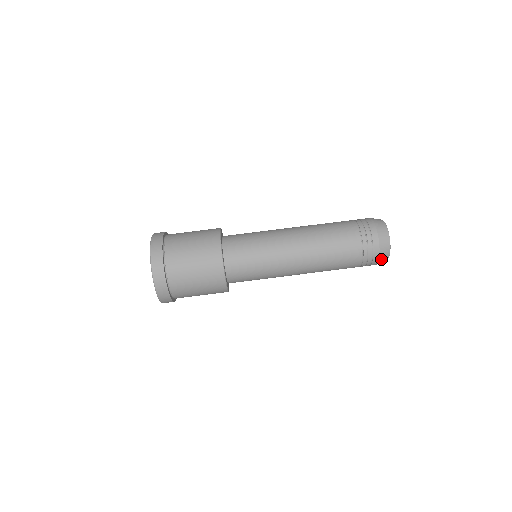
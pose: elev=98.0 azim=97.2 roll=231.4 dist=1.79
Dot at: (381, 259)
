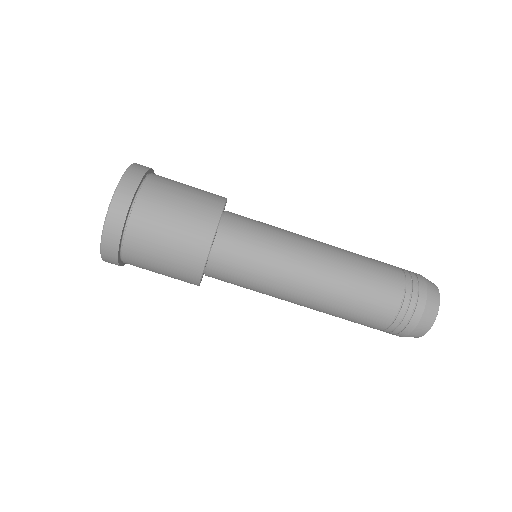
Dot at: (408, 336)
